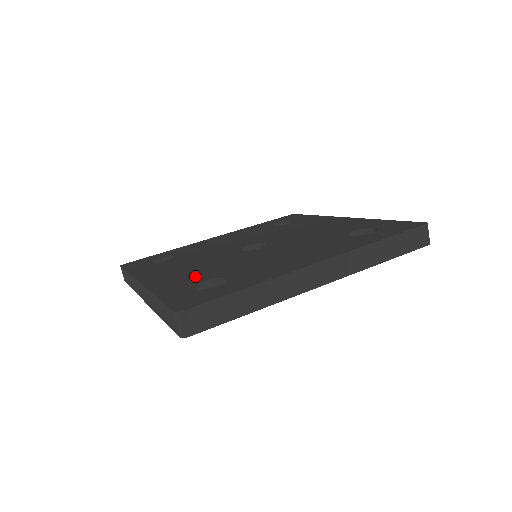
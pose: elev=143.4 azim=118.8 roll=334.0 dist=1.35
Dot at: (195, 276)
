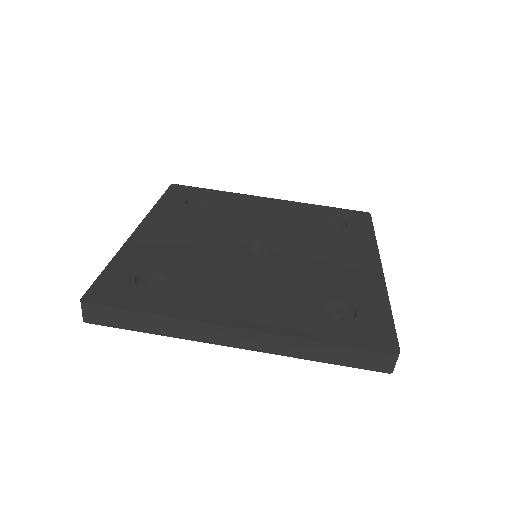
Dot at: (295, 303)
